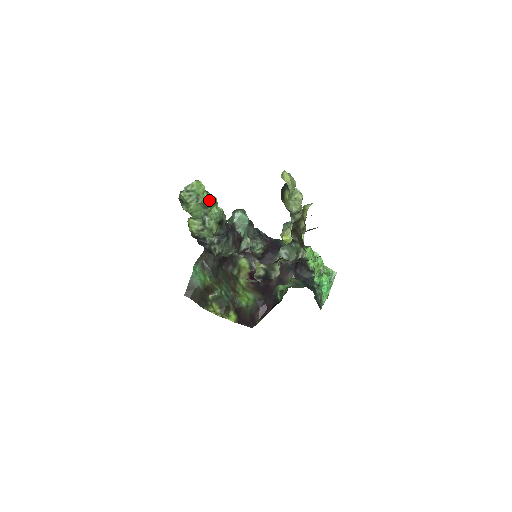
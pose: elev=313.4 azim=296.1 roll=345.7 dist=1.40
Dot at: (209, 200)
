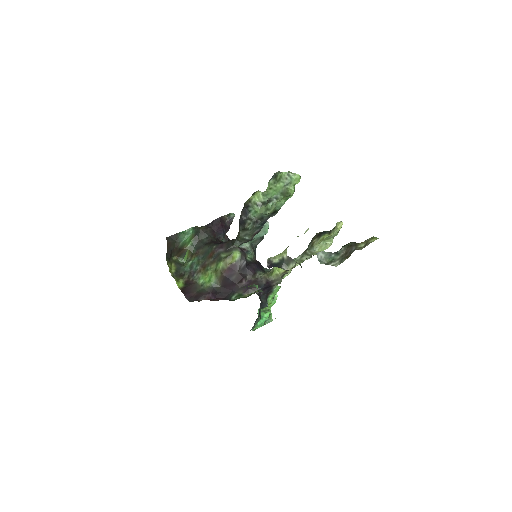
Dot at: (292, 192)
